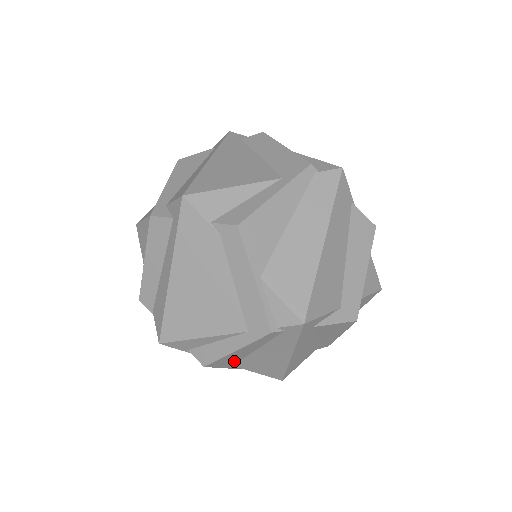
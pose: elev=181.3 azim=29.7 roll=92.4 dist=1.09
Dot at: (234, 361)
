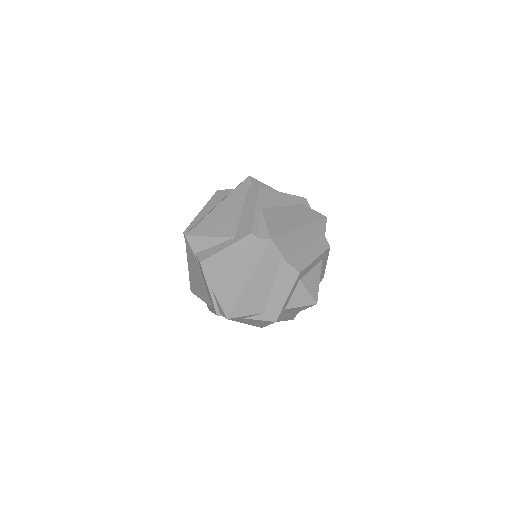
Dot at: occluded
